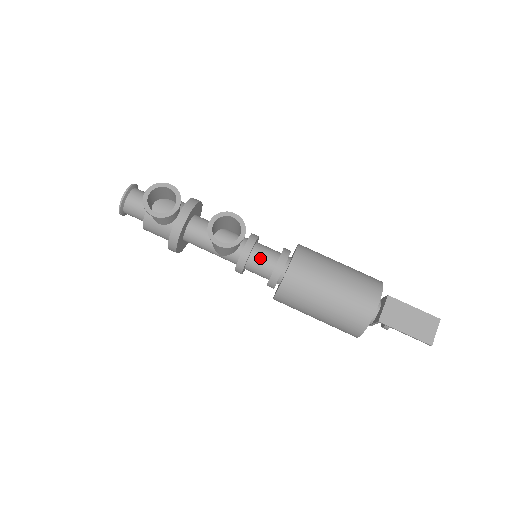
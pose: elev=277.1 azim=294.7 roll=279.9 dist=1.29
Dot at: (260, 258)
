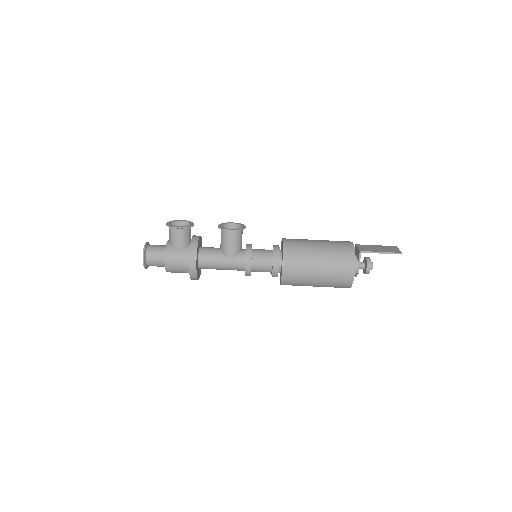
Dot at: (260, 251)
